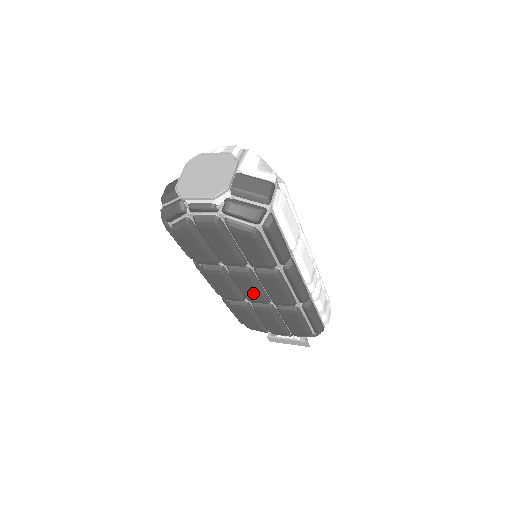
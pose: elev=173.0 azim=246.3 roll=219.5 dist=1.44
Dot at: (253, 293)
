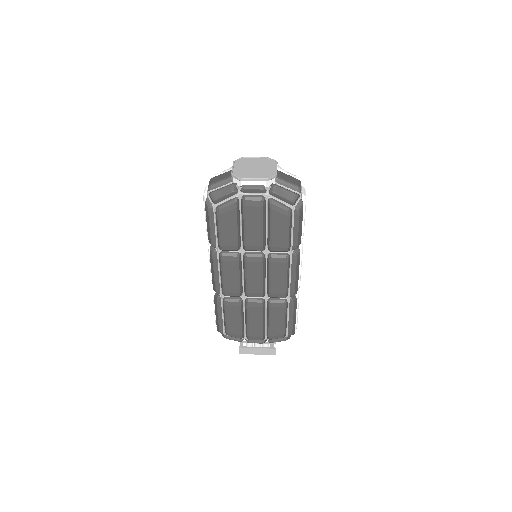
Dot at: (256, 283)
